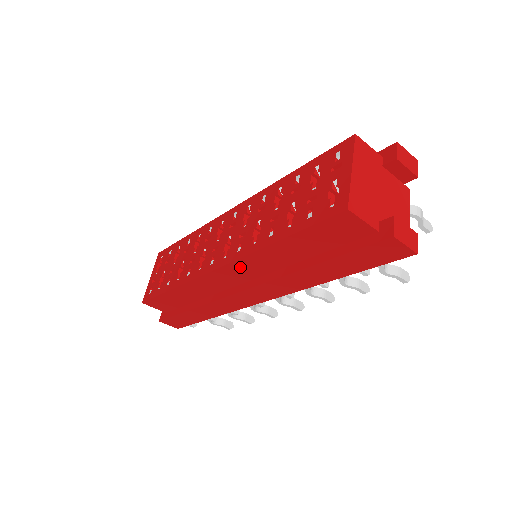
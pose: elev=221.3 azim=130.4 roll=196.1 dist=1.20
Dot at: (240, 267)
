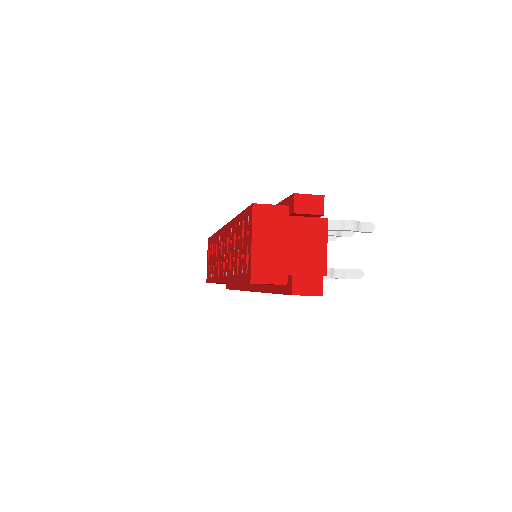
Dot at: occluded
